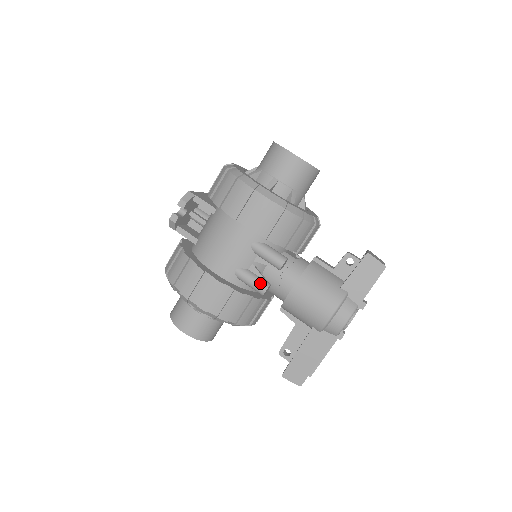
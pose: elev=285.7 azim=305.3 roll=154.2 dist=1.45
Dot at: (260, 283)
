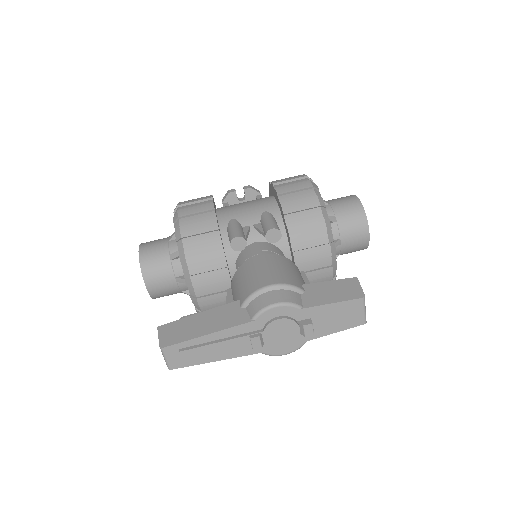
Dot at: (240, 232)
